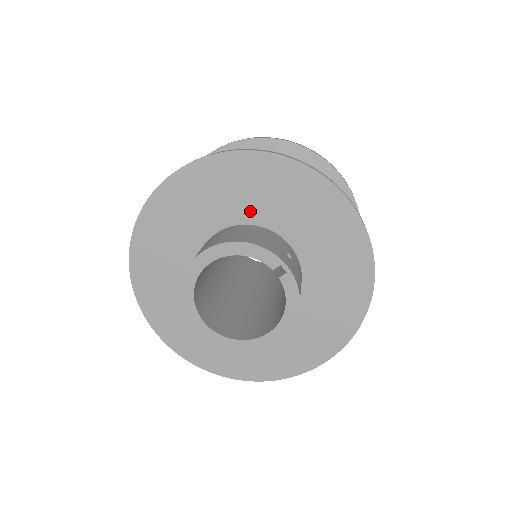
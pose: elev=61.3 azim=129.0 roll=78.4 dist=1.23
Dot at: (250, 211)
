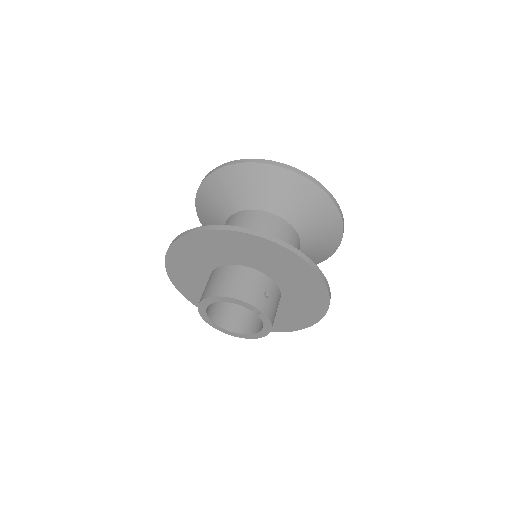
Dot at: (241, 259)
